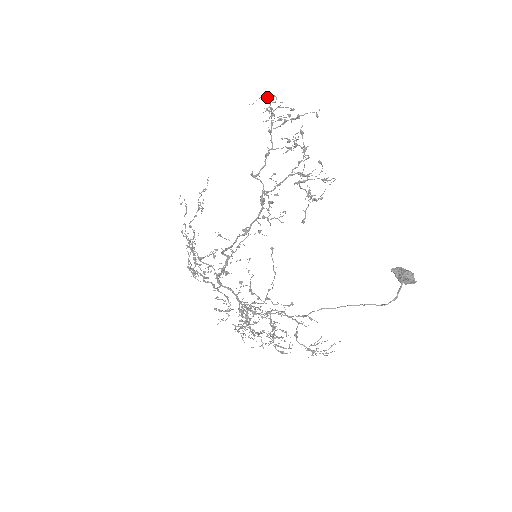
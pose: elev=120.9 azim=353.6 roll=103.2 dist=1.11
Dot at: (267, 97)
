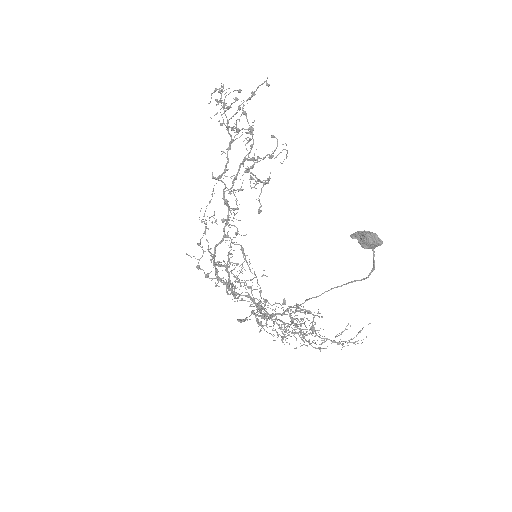
Dot at: (218, 89)
